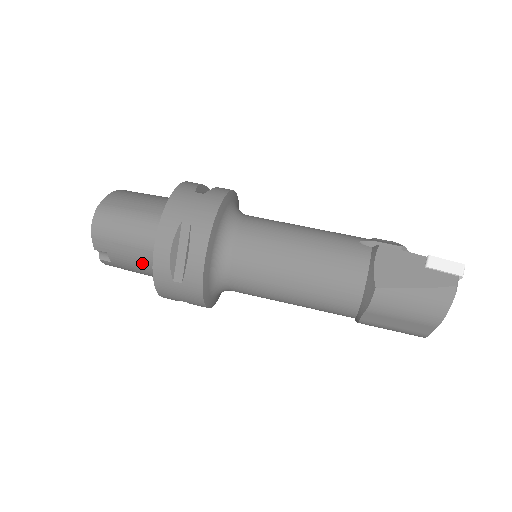
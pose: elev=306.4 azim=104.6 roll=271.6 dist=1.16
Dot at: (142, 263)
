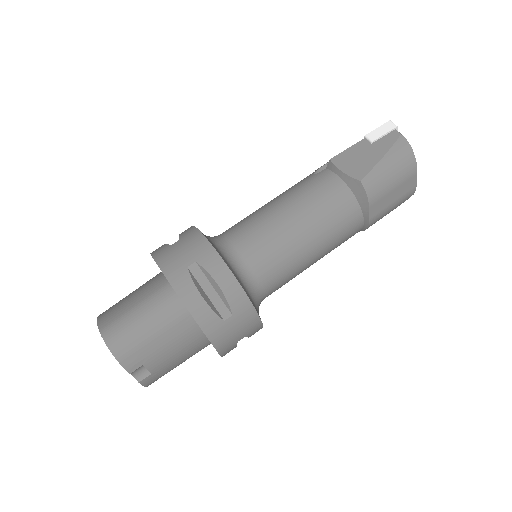
Dot at: (181, 343)
